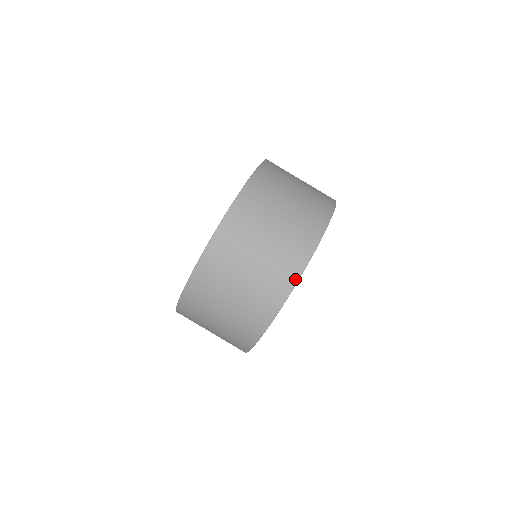
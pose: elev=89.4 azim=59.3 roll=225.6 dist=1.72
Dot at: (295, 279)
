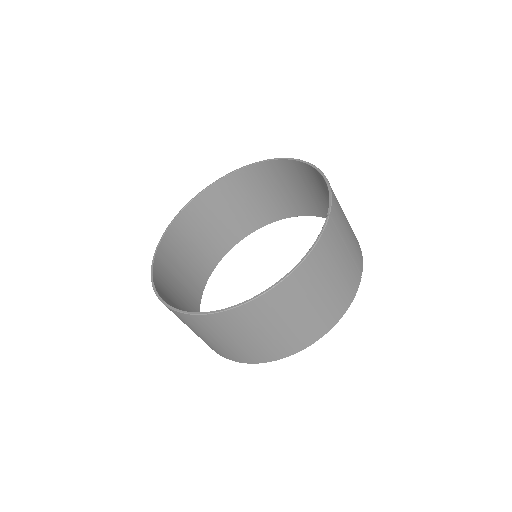
Dot at: (321, 335)
